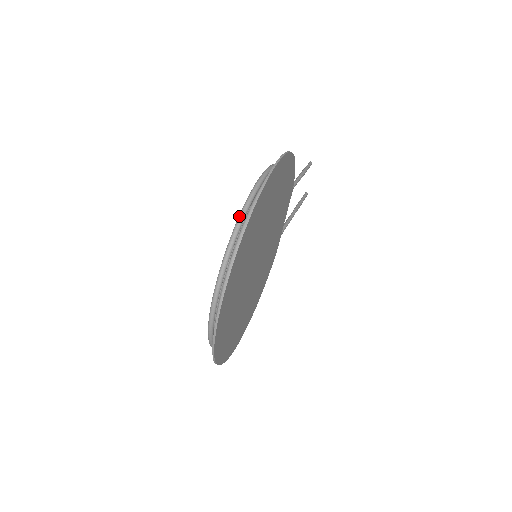
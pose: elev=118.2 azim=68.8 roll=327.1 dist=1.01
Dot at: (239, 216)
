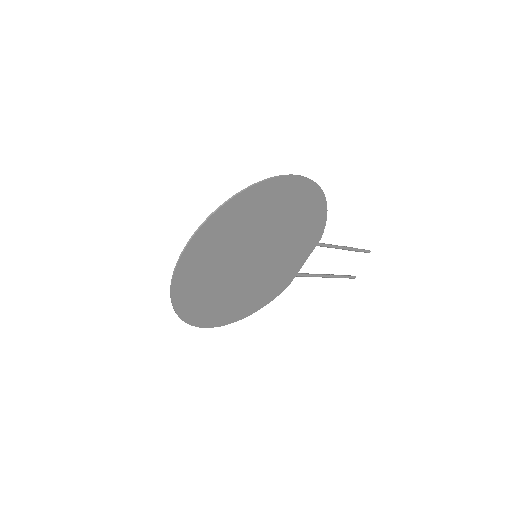
Dot at: occluded
